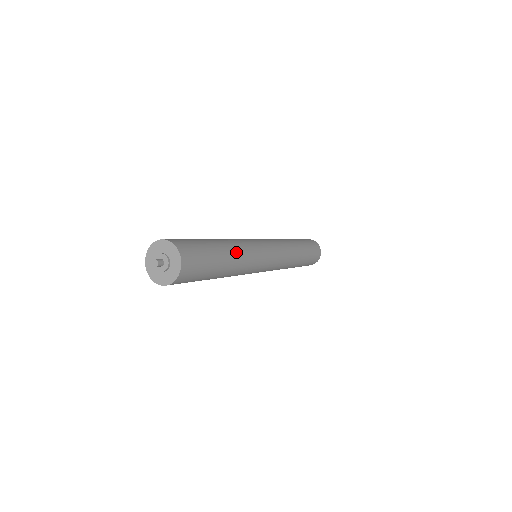
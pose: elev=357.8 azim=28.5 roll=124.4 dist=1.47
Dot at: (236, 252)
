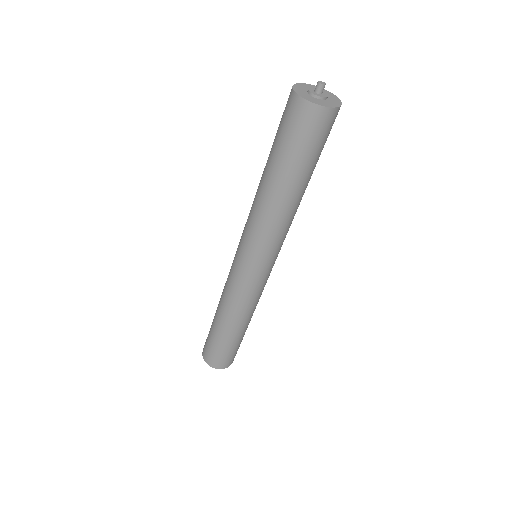
Dot at: occluded
